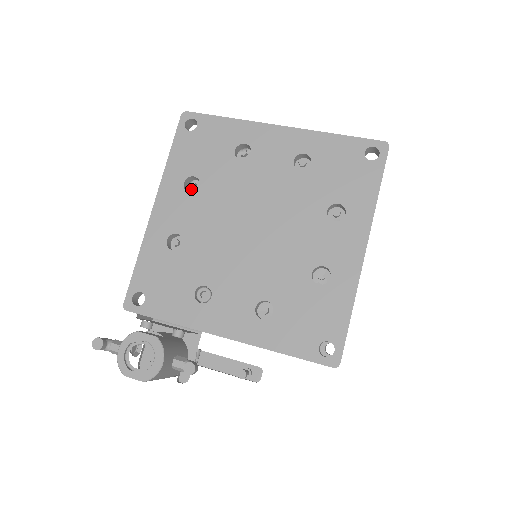
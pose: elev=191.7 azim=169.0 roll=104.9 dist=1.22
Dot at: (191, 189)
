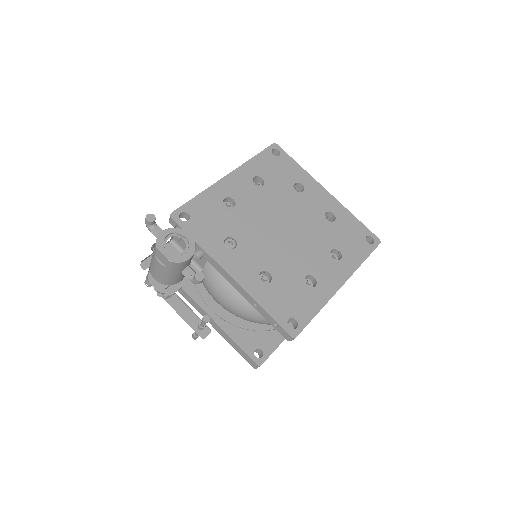
Dot at: occluded
